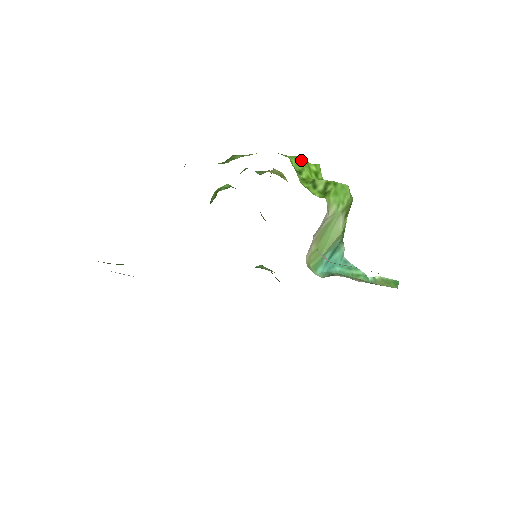
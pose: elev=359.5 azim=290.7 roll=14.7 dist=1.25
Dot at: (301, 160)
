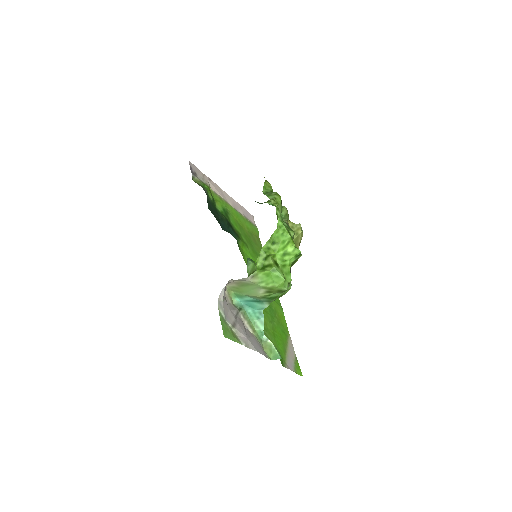
Dot at: (285, 237)
